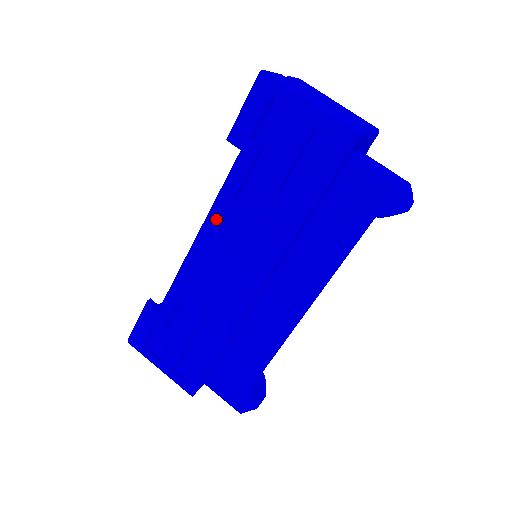
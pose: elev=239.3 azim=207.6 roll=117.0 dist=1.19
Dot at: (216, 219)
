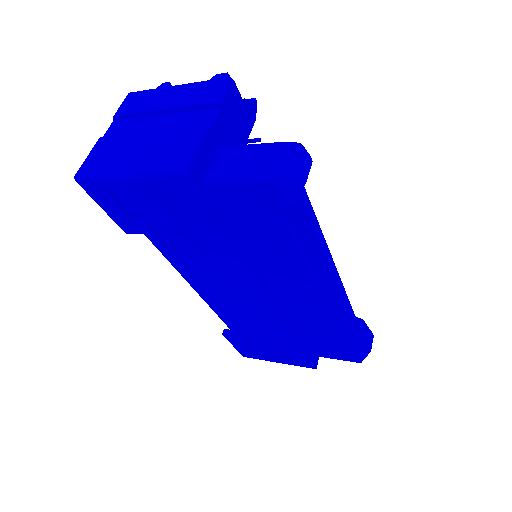
Dot at: (189, 279)
